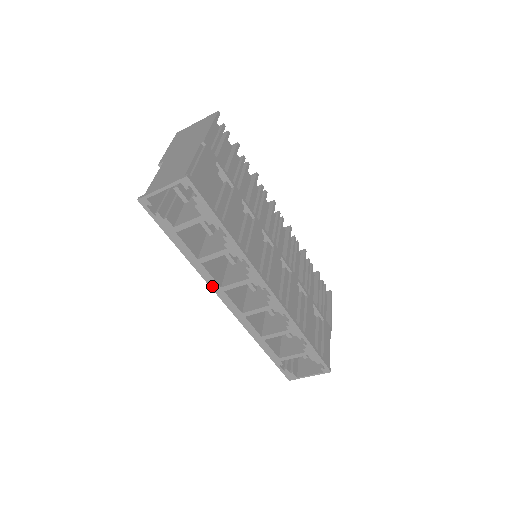
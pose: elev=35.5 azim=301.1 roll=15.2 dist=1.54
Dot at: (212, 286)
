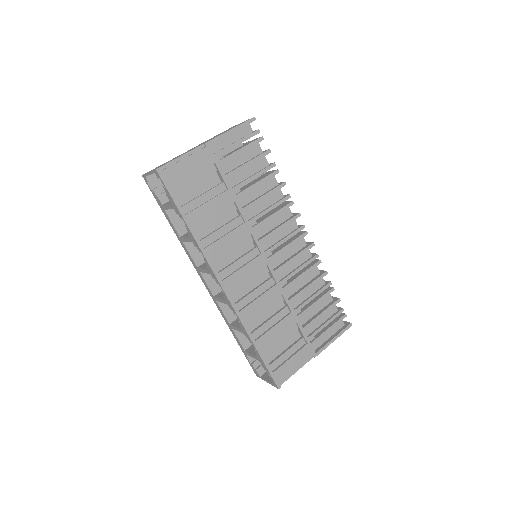
Dot at: (193, 263)
